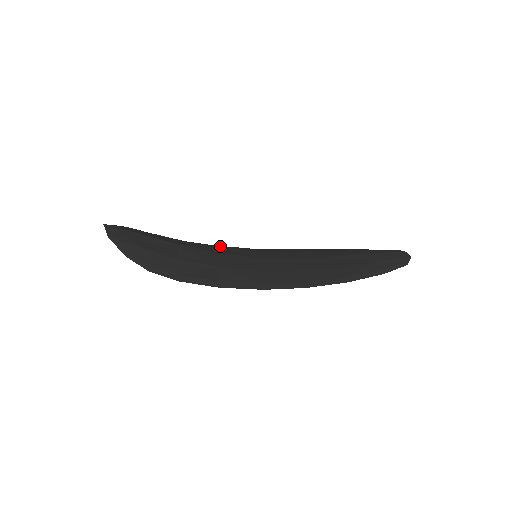
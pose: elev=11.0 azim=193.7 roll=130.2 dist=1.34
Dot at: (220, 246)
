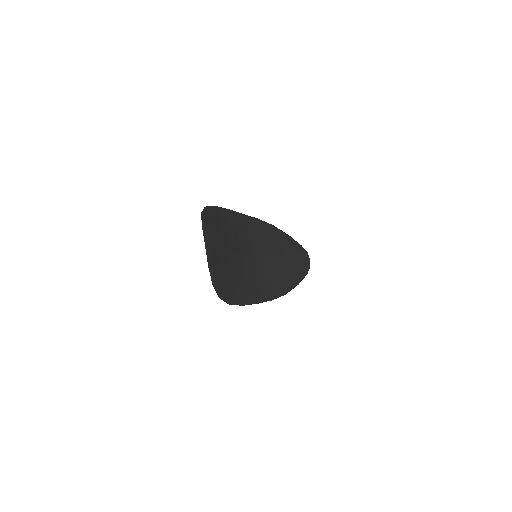
Dot at: (234, 221)
